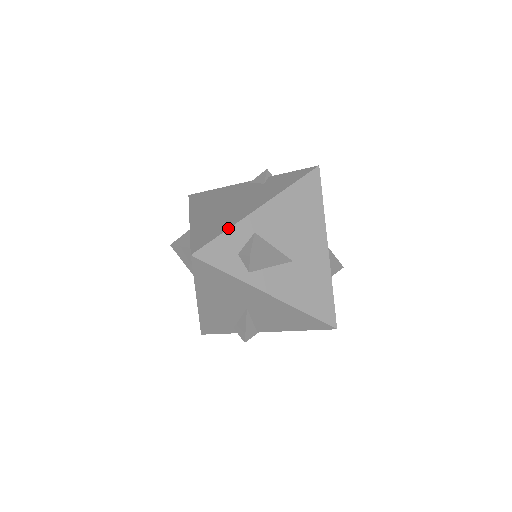
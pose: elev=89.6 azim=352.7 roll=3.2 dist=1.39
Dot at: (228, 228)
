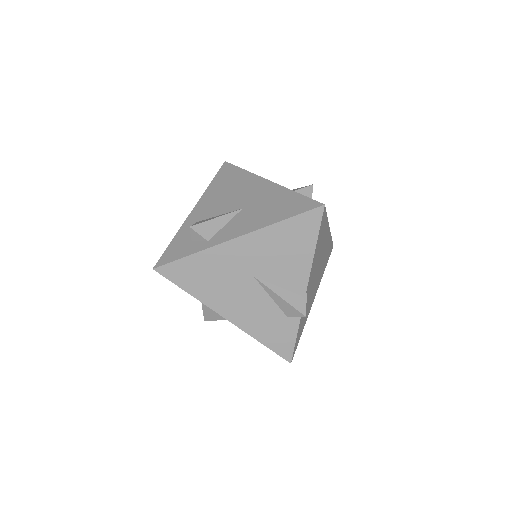
Dot at: (174, 236)
